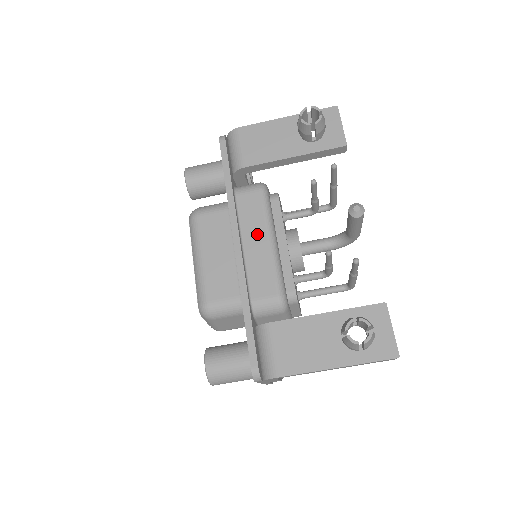
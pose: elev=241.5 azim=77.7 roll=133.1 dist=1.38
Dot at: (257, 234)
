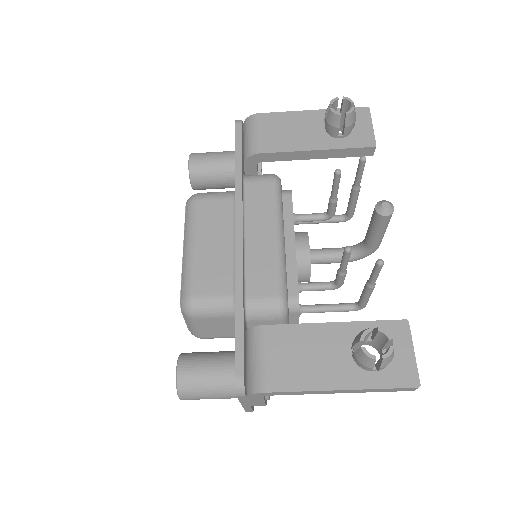
Dot at: (263, 226)
